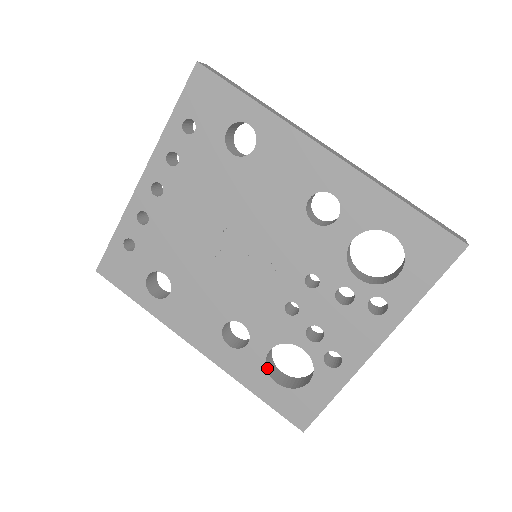
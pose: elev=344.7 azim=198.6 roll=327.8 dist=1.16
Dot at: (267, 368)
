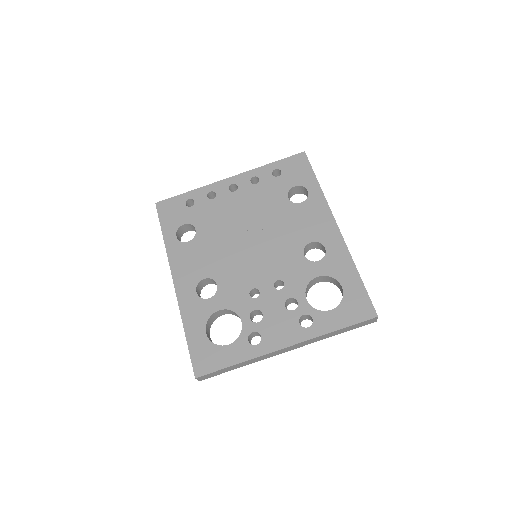
Dot at: (208, 321)
